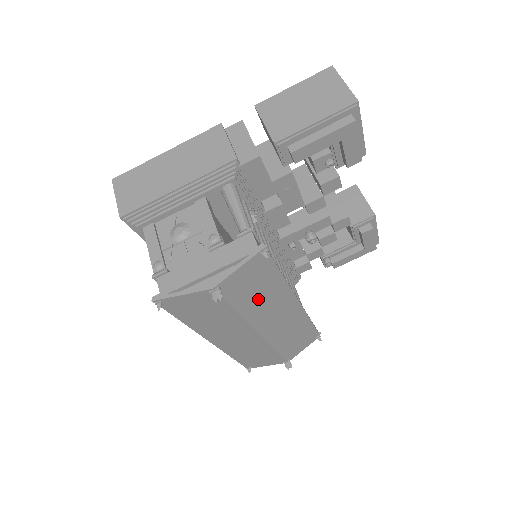
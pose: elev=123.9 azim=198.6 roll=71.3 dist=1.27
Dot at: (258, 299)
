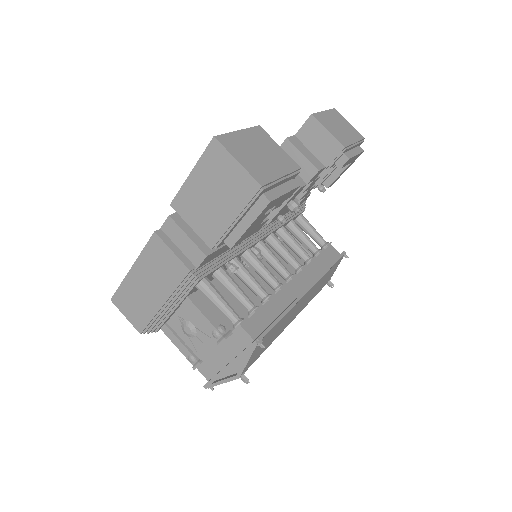
Dot at: (276, 333)
